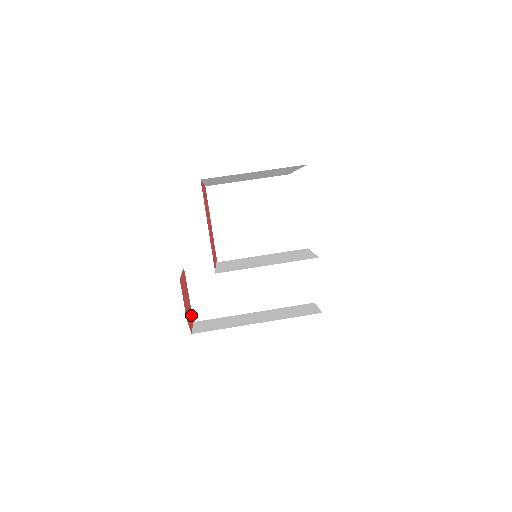
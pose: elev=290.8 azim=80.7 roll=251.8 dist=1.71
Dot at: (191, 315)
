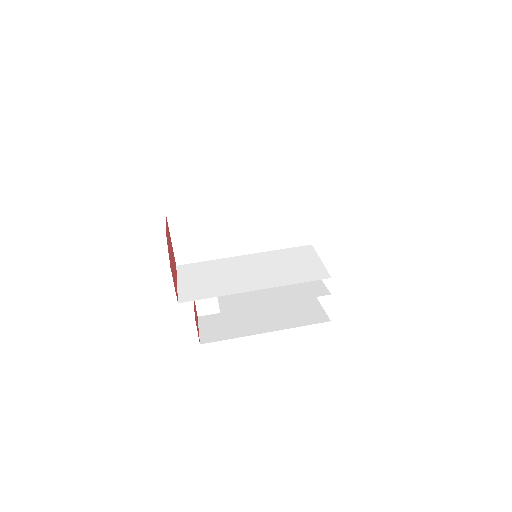
Dot at: (176, 288)
